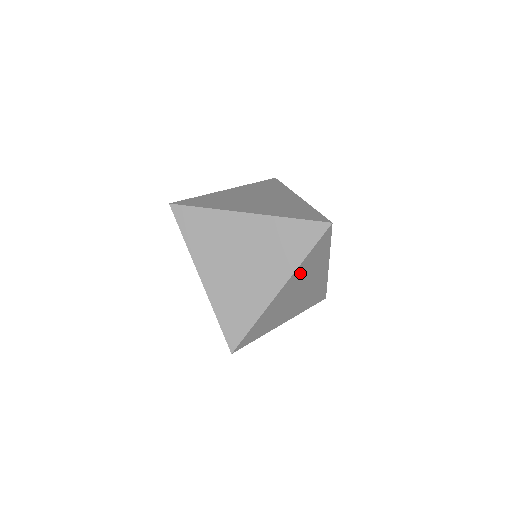
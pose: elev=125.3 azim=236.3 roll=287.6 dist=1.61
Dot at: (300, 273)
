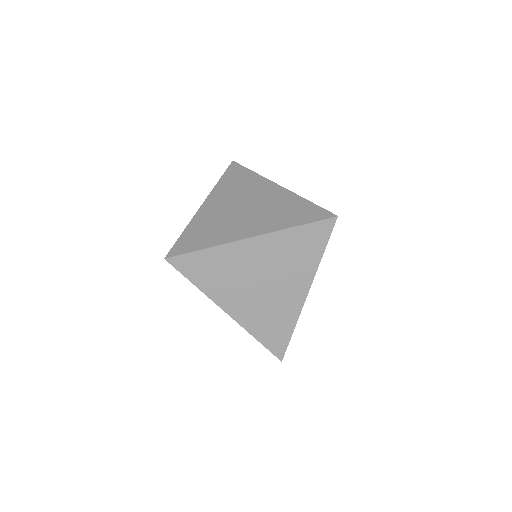
Dot at: occluded
